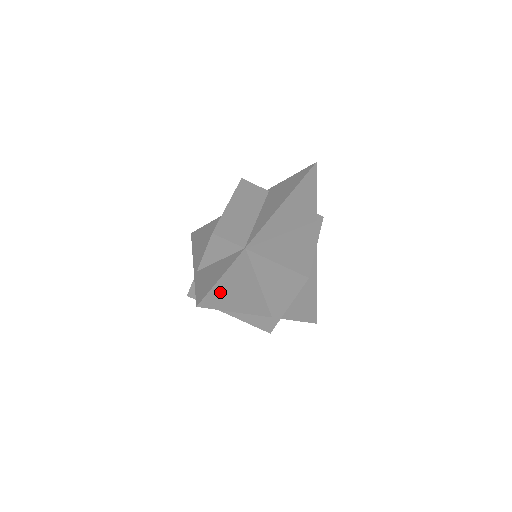
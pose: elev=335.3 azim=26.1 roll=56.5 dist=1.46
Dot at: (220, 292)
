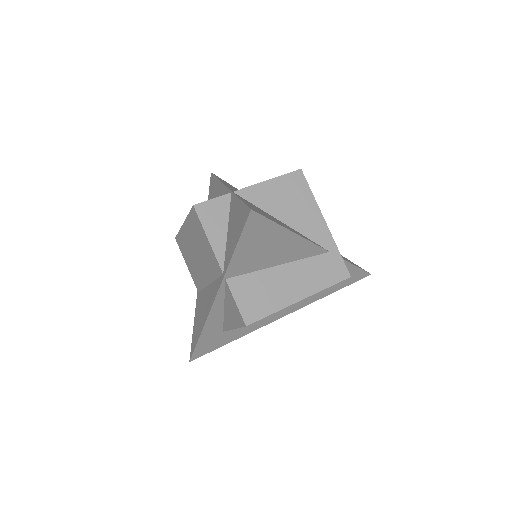
Dot at: (256, 210)
